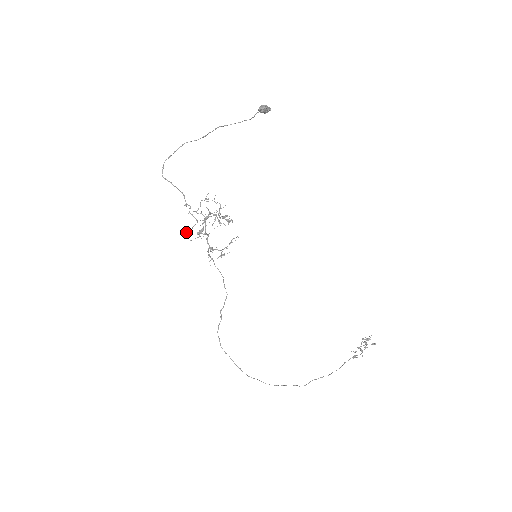
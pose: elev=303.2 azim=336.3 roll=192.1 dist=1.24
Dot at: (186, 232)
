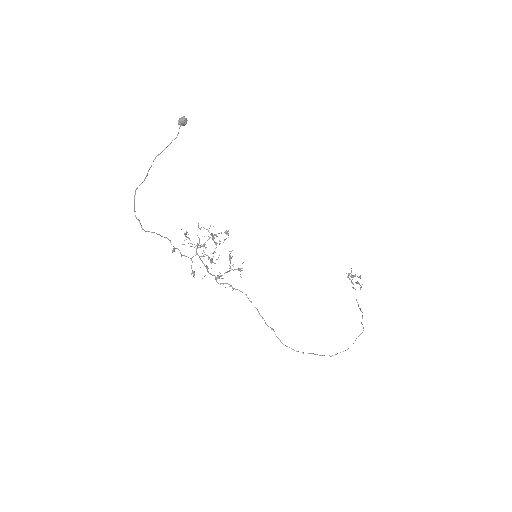
Dot at: (193, 274)
